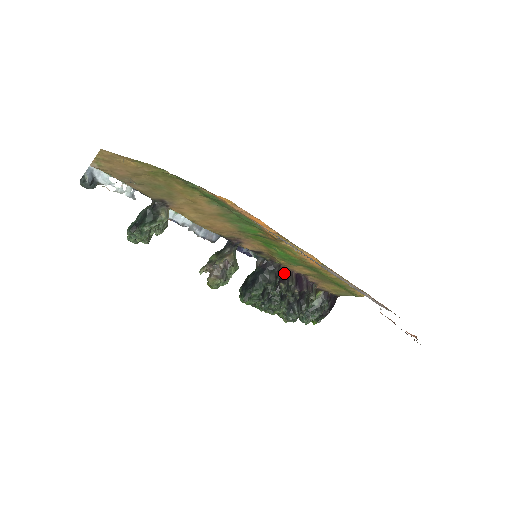
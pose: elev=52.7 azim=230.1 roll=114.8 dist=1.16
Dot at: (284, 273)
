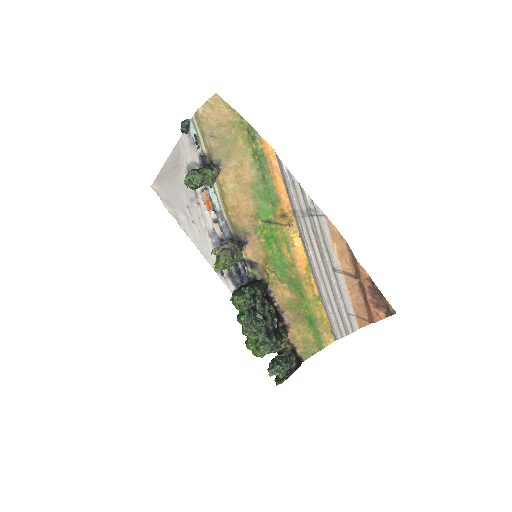
Dot at: (268, 297)
